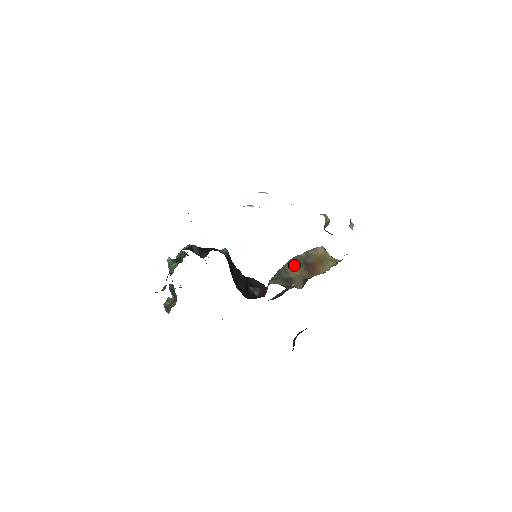
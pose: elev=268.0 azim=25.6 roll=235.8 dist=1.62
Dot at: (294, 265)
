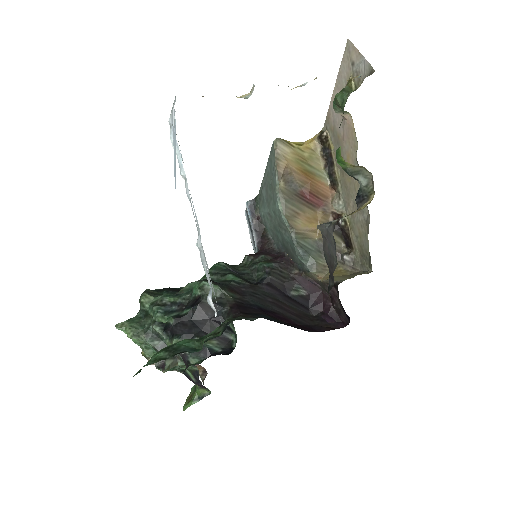
Dot at: (297, 216)
